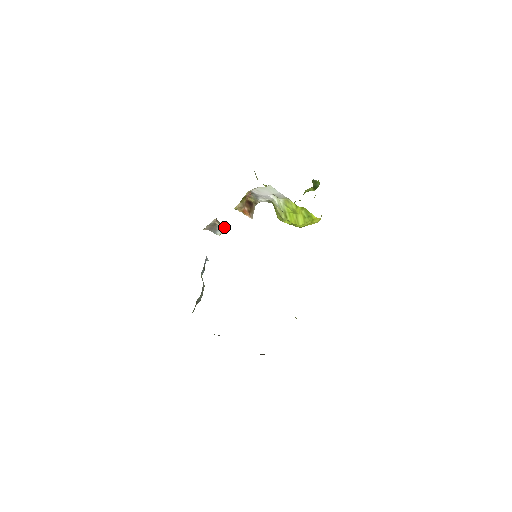
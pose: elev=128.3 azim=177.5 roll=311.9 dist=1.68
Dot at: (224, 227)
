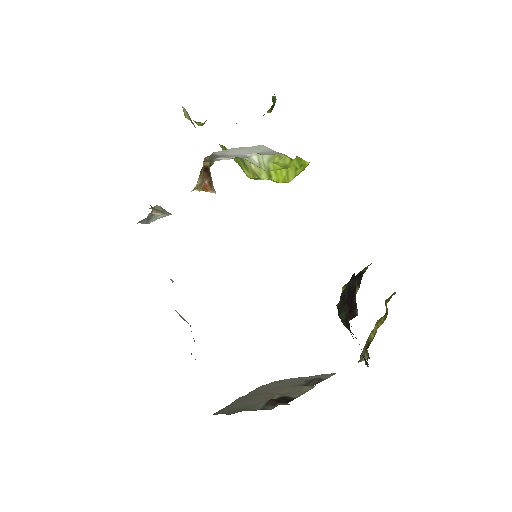
Dot at: (164, 213)
